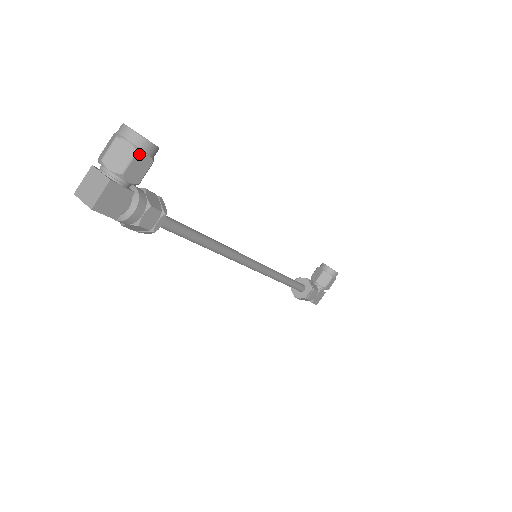
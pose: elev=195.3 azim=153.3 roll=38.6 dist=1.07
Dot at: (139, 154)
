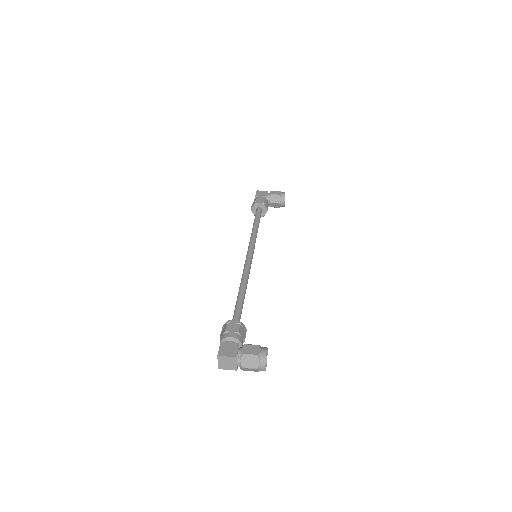
Dot at: occluded
